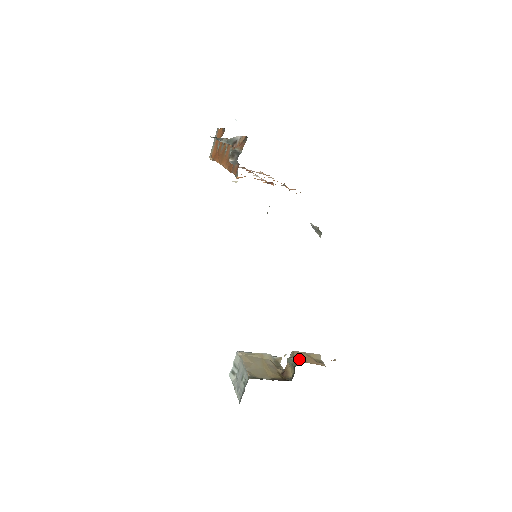
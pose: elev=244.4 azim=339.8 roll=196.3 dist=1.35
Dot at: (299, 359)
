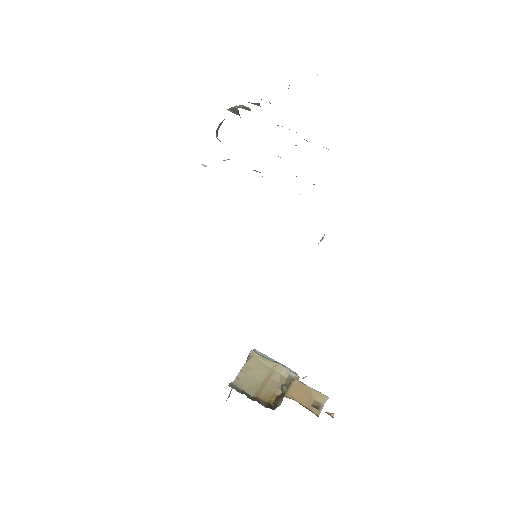
Dot at: (289, 391)
